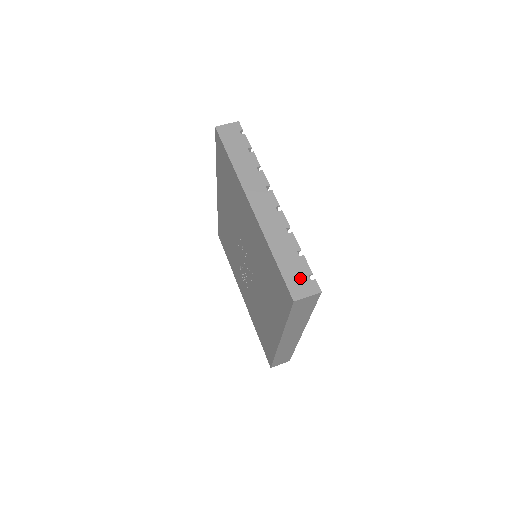
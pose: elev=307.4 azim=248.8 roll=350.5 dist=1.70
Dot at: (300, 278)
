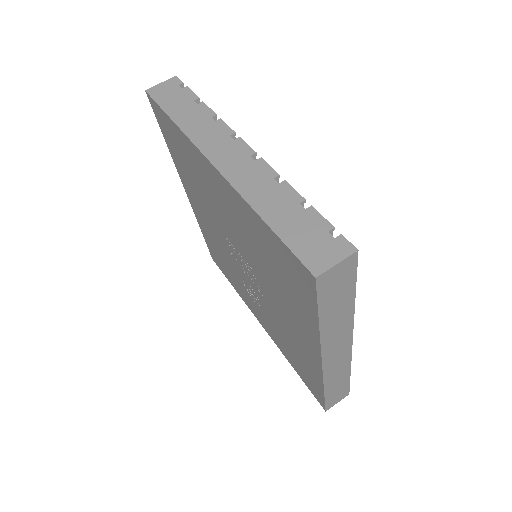
Dot at: (315, 239)
